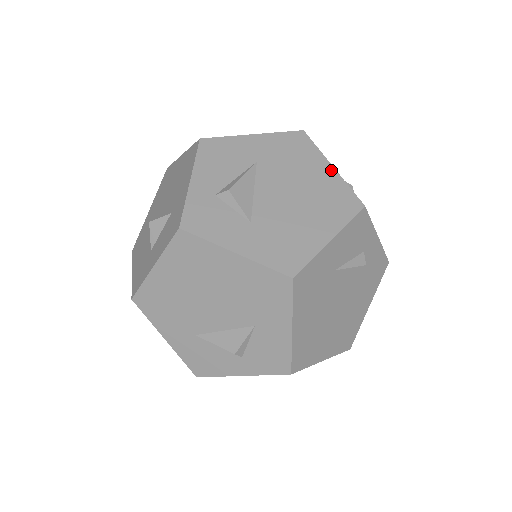
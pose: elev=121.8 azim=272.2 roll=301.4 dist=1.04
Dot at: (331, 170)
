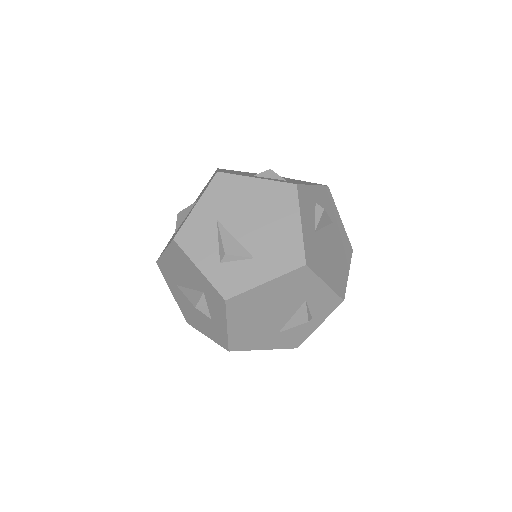
Dot at: (258, 181)
